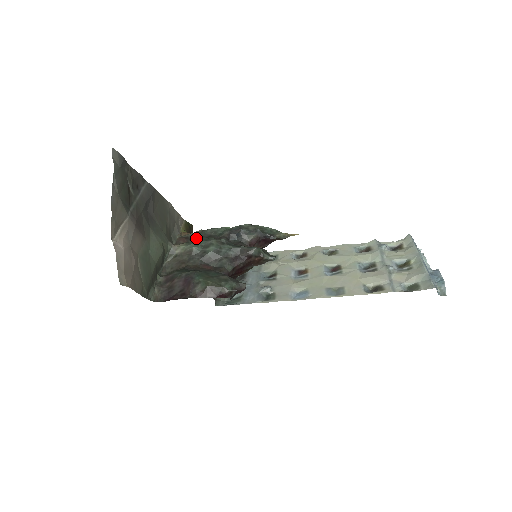
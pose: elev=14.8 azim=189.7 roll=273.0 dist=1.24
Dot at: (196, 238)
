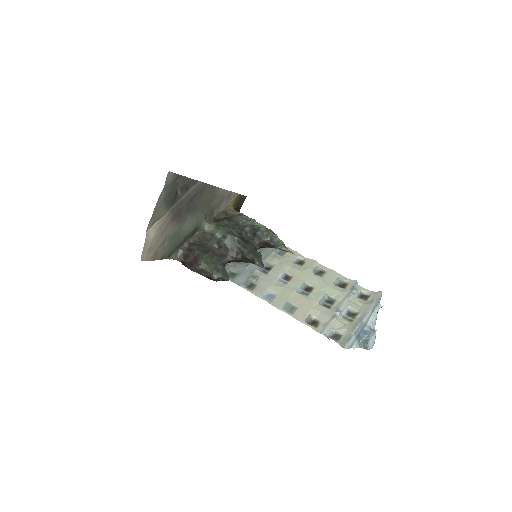
Dot at: (228, 221)
